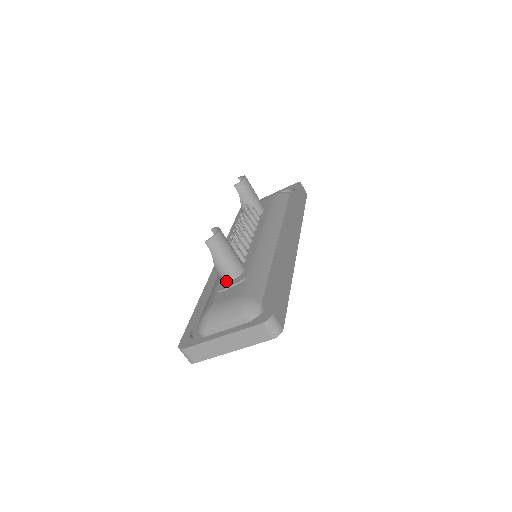
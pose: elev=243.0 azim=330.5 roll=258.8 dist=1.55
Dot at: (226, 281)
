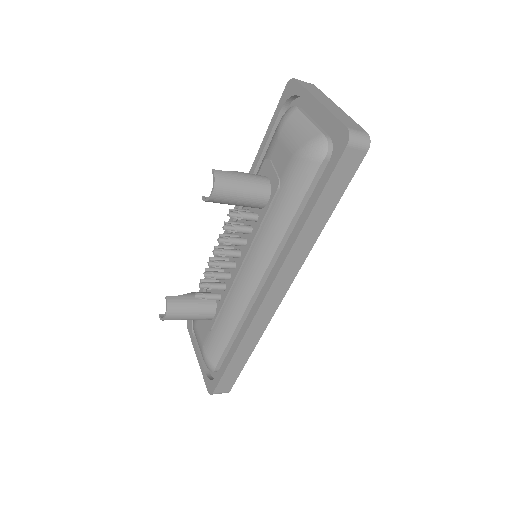
Dot at: occluded
